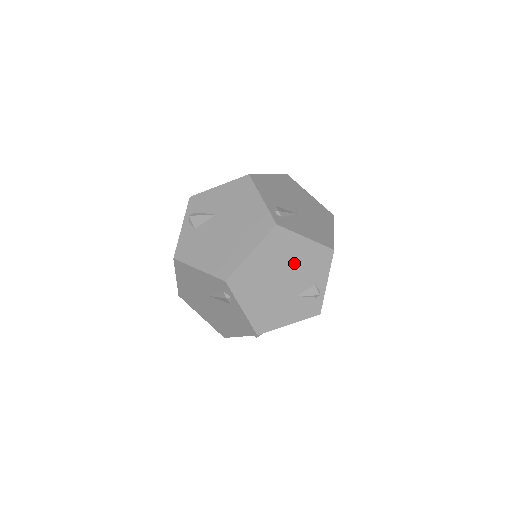
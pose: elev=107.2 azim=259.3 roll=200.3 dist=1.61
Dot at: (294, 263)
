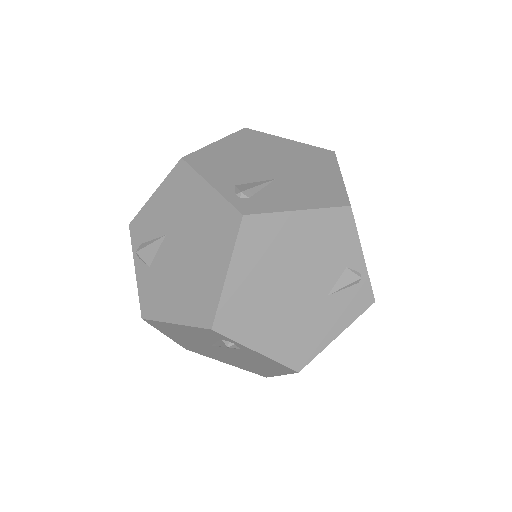
Dot at: (300, 254)
